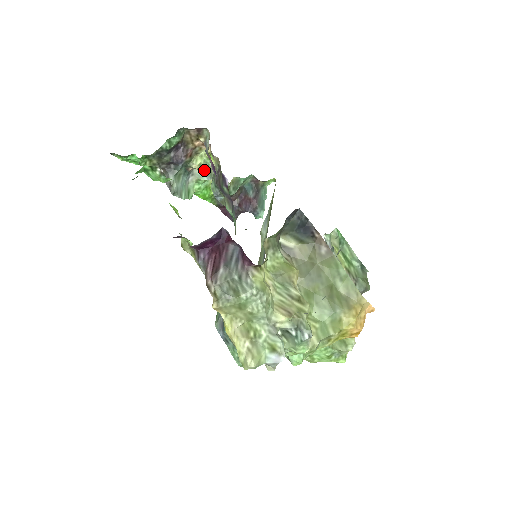
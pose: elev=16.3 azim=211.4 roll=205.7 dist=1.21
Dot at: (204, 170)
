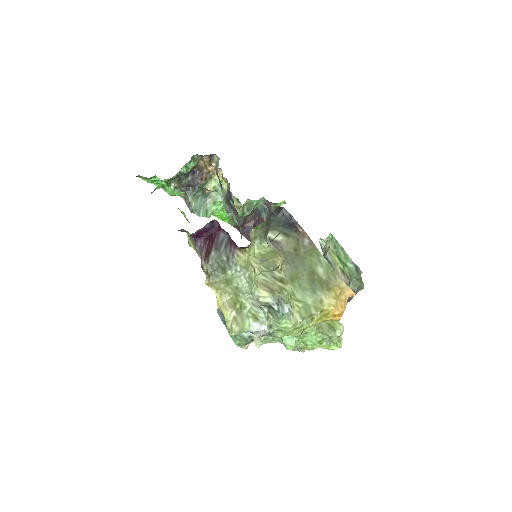
Dot at: (219, 192)
